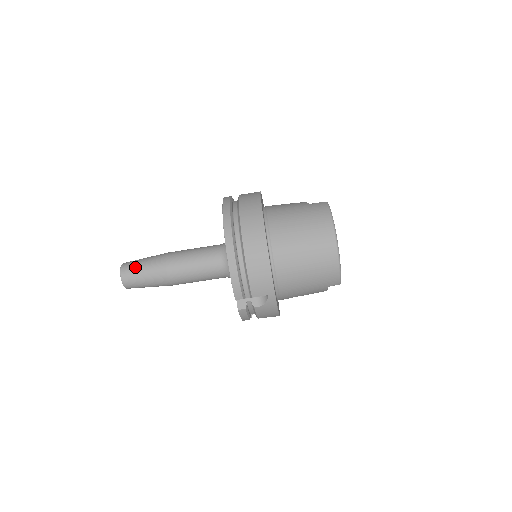
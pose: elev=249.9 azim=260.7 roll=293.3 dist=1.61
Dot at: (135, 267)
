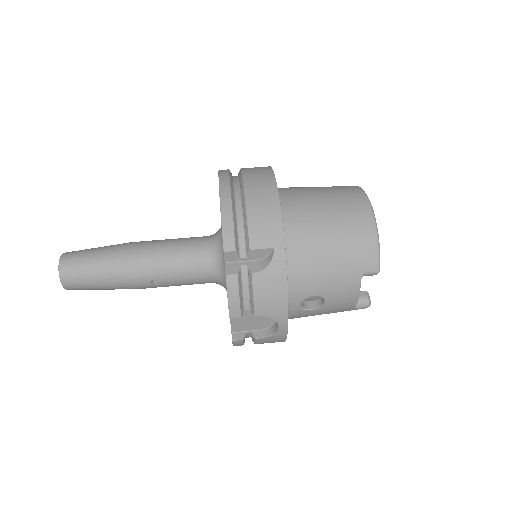
Dot at: (84, 250)
